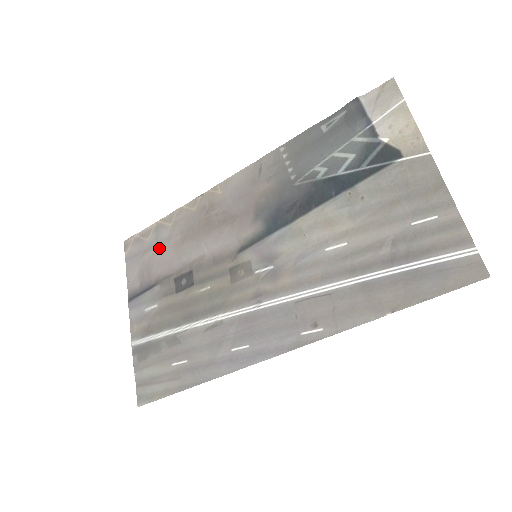
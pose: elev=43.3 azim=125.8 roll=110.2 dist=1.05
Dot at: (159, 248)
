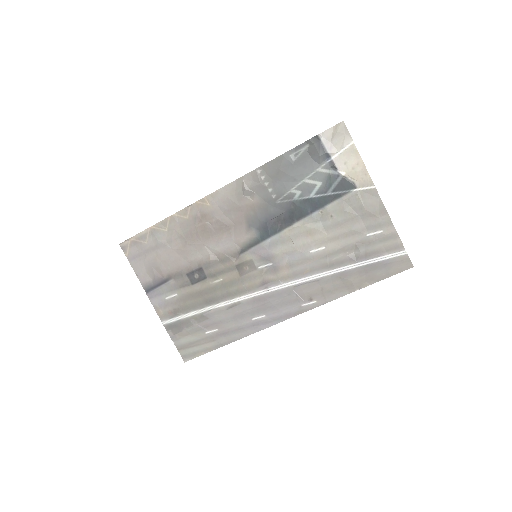
Dot at: (162, 250)
